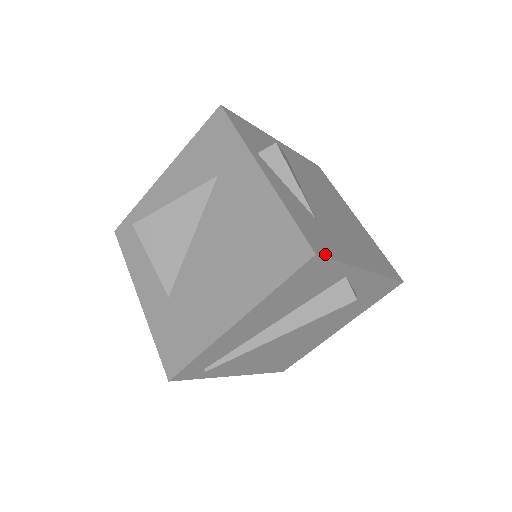
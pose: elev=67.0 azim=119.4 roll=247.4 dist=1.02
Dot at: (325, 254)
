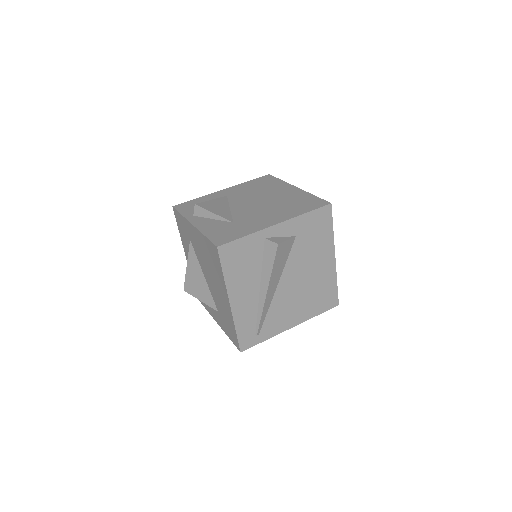
Dot at: (228, 241)
